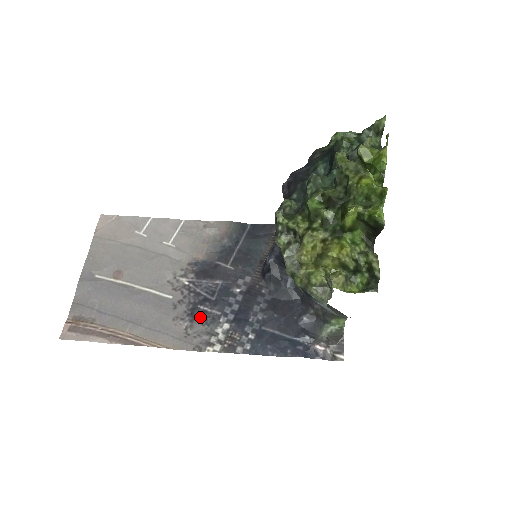
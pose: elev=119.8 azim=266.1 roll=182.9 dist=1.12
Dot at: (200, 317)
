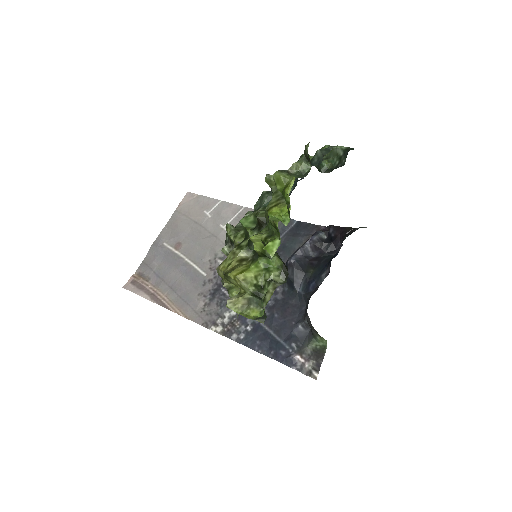
Dot at: (218, 298)
